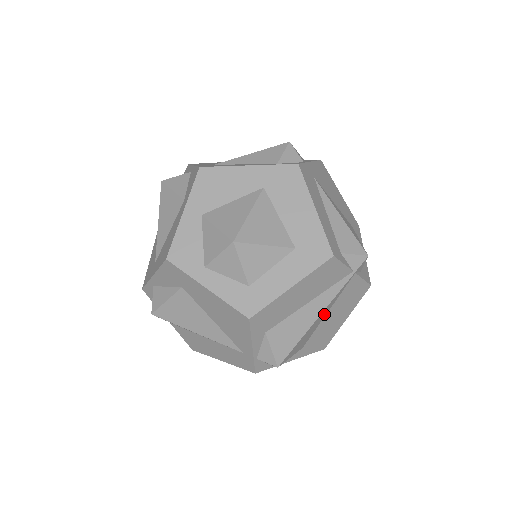
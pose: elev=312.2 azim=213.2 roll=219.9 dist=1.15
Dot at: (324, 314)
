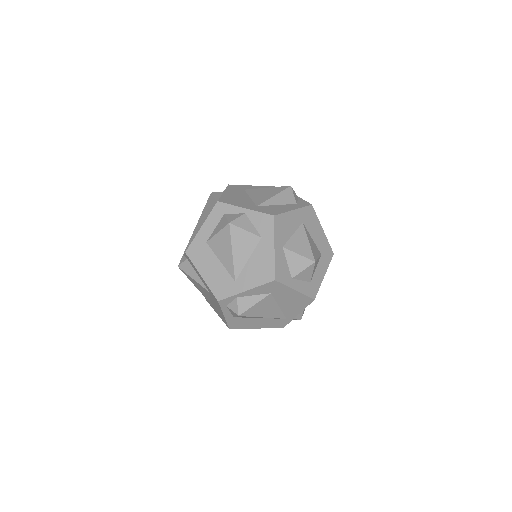
Dot at: occluded
